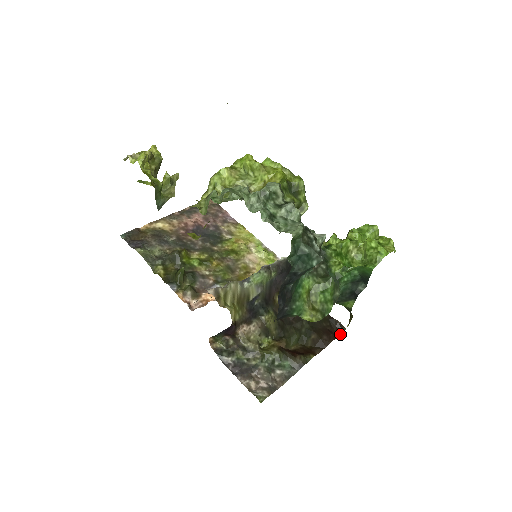
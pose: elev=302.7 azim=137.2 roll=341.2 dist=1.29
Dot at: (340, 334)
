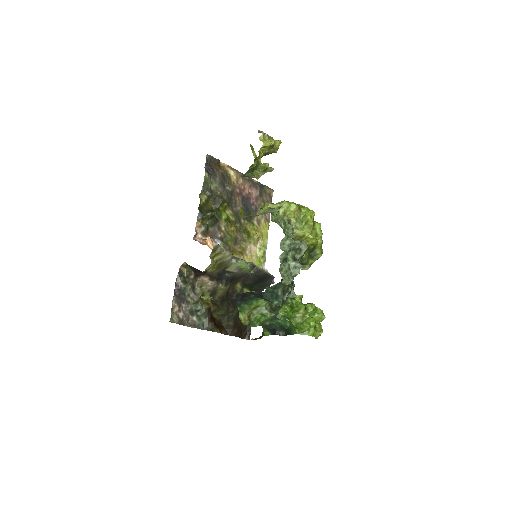
Dot at: (244, 338)
